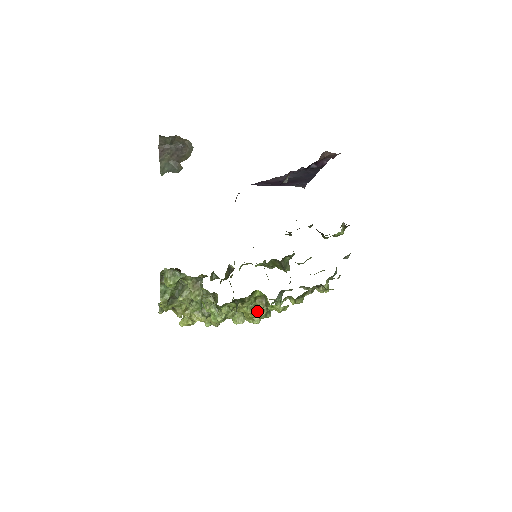
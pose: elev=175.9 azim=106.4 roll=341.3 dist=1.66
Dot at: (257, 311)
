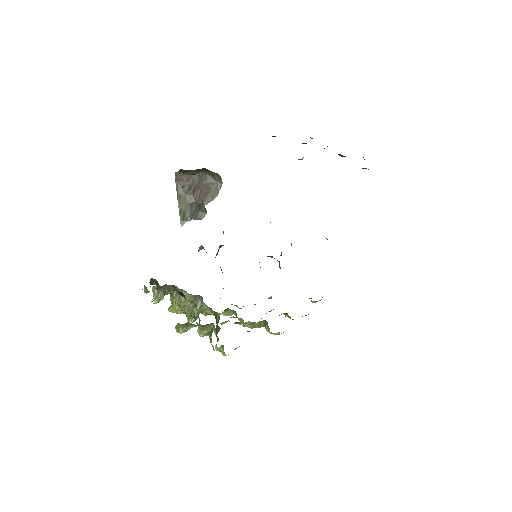
Dot at: (254, 326)
